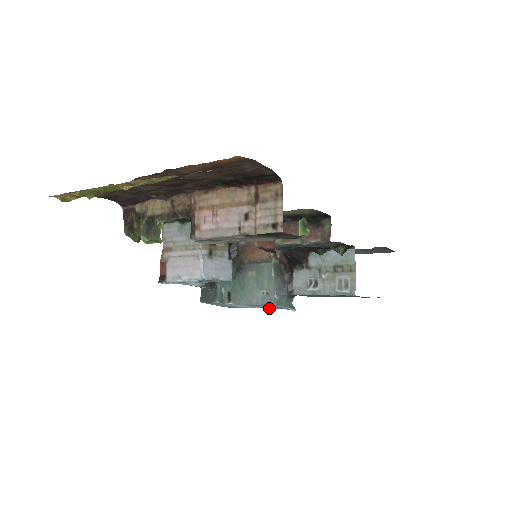
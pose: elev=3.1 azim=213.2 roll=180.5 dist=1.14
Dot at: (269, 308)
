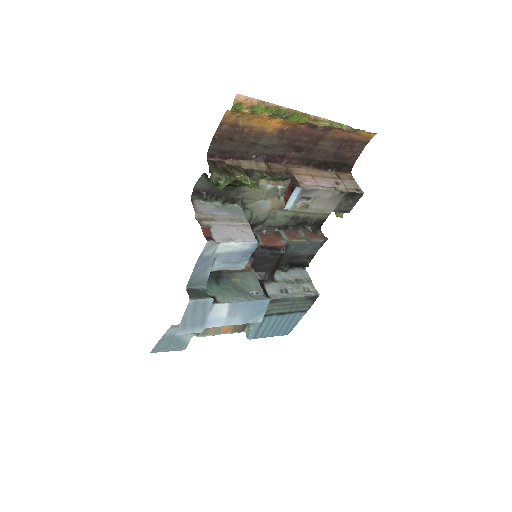
Dot at: (238, 320)
